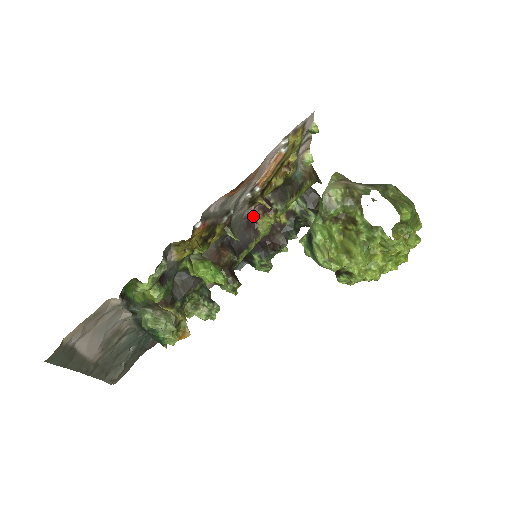
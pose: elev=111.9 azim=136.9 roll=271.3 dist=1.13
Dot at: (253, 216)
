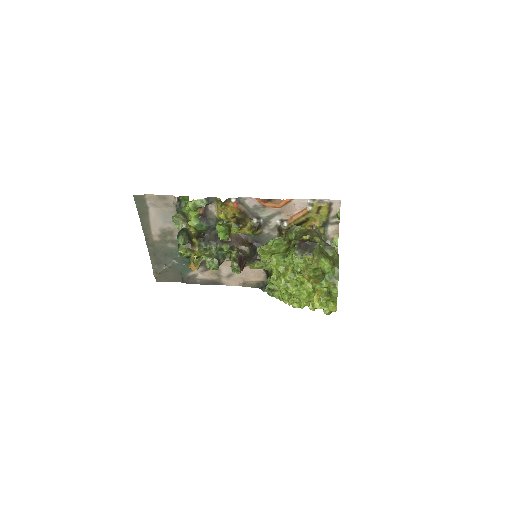
Dot at: occluded
